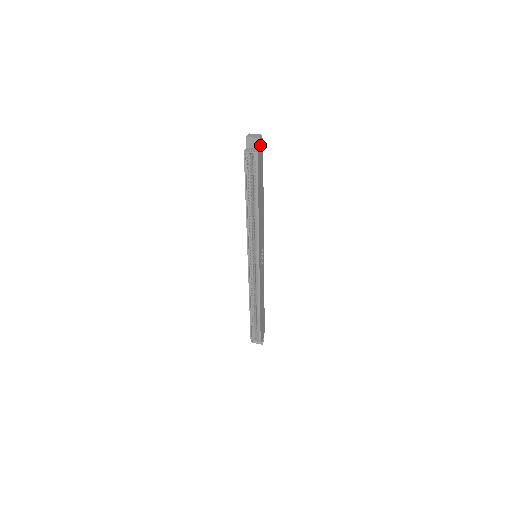
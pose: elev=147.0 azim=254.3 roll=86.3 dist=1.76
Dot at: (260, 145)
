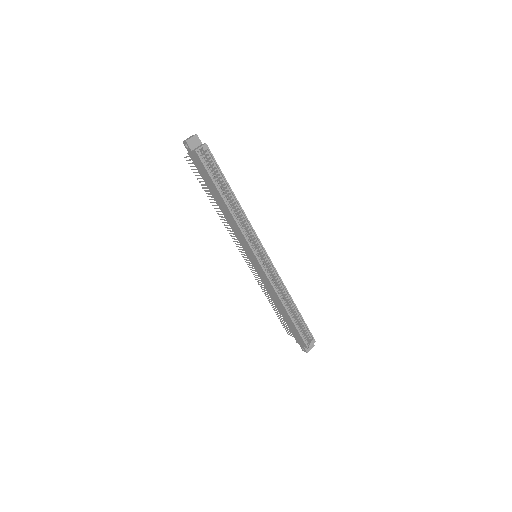
Dot at: (200, 141)
